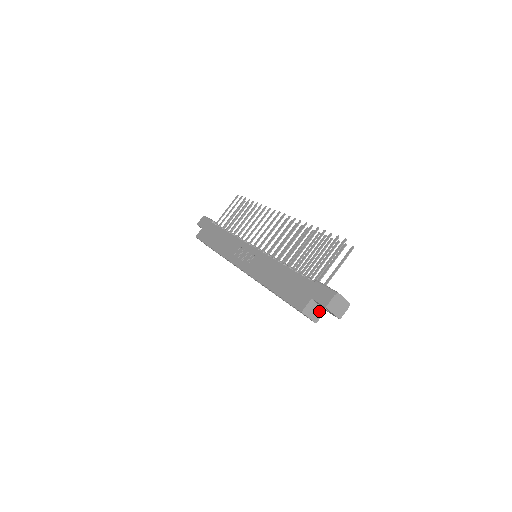
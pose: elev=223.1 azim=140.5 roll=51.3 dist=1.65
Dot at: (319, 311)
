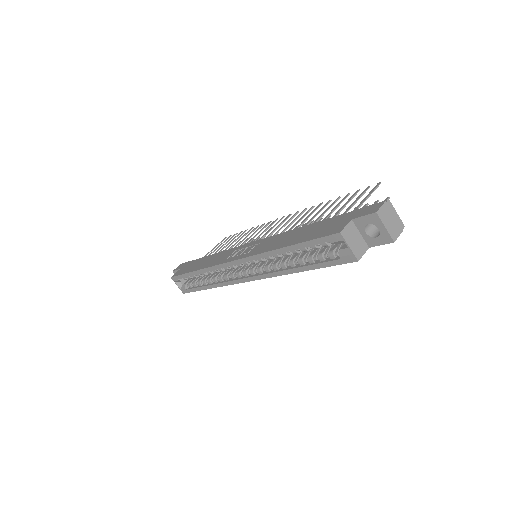
Dot at: (361, 244)
